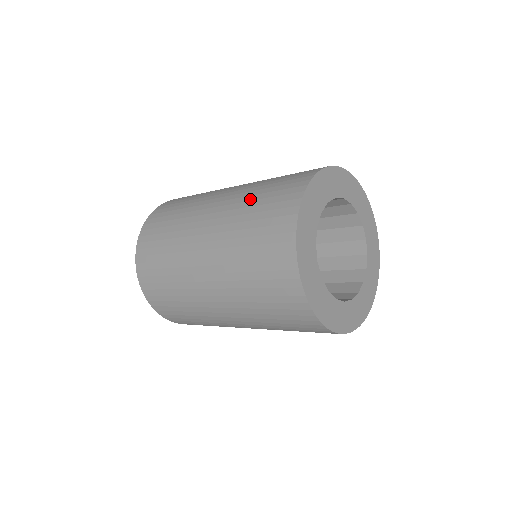
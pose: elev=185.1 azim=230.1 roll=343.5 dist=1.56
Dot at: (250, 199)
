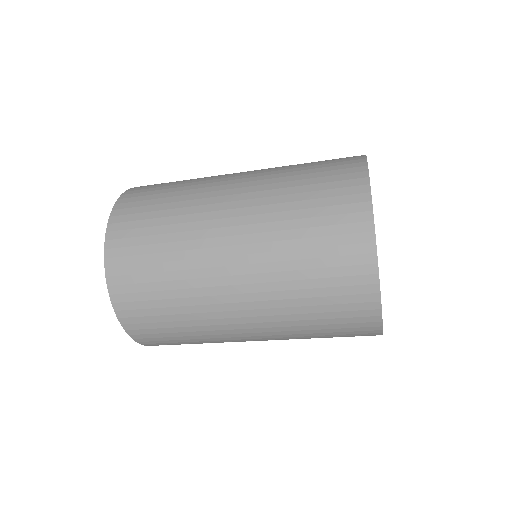
Dot at: (292, 258)
